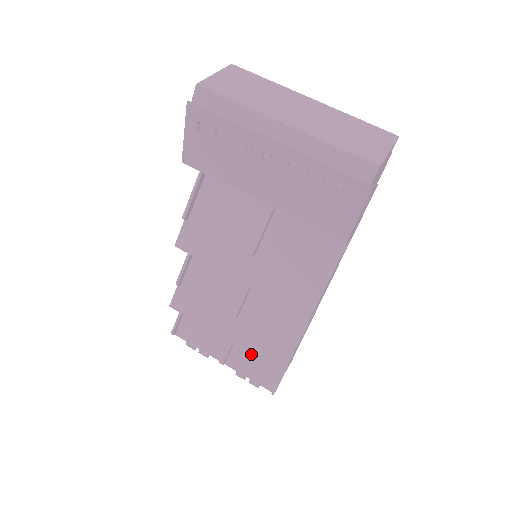
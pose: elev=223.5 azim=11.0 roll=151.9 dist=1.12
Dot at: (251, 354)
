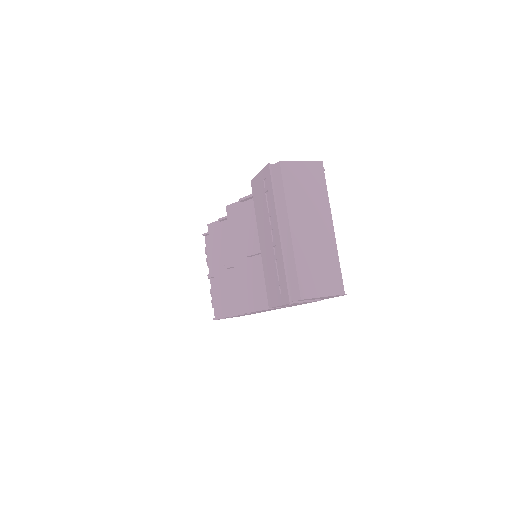
Dot at: occluded
